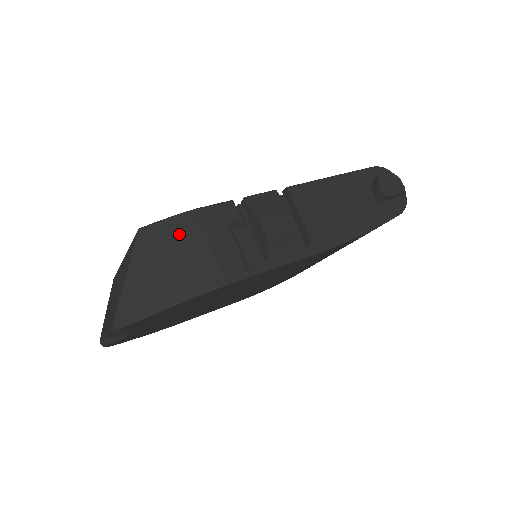
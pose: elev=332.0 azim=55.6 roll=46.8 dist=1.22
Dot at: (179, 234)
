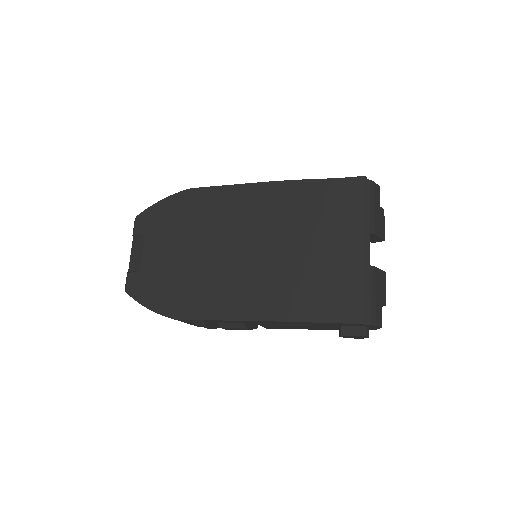
Dot at: occluded
